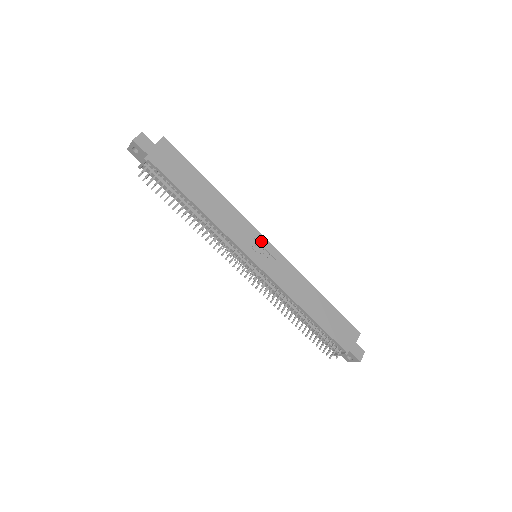
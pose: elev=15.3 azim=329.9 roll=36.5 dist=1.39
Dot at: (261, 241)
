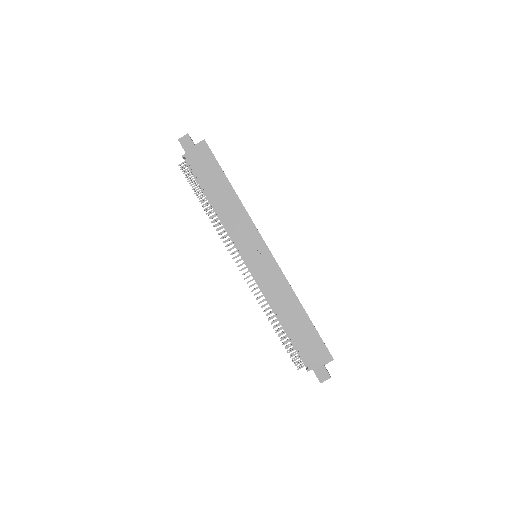
Dot at: (260, 245)
